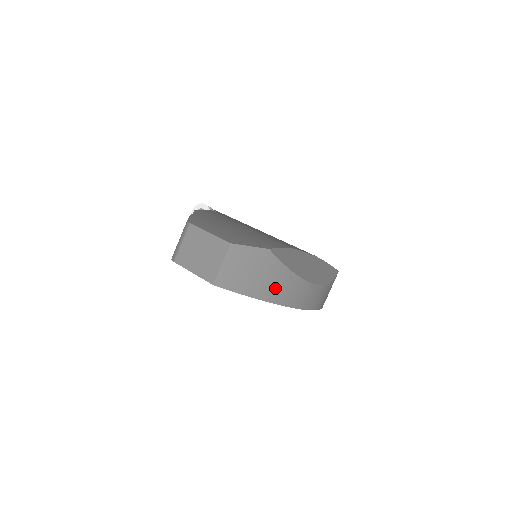
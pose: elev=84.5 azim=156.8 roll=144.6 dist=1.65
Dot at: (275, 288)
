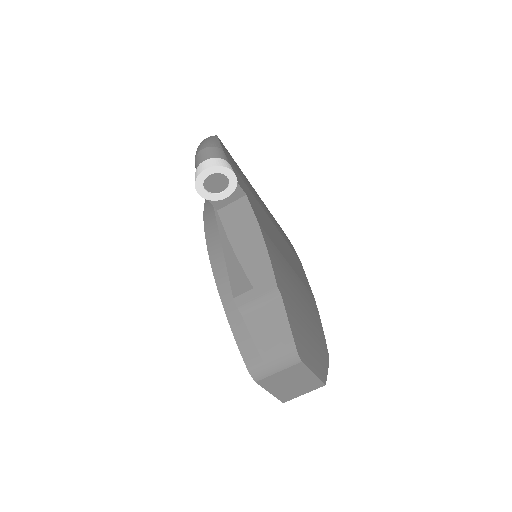
Dot at: occluded
